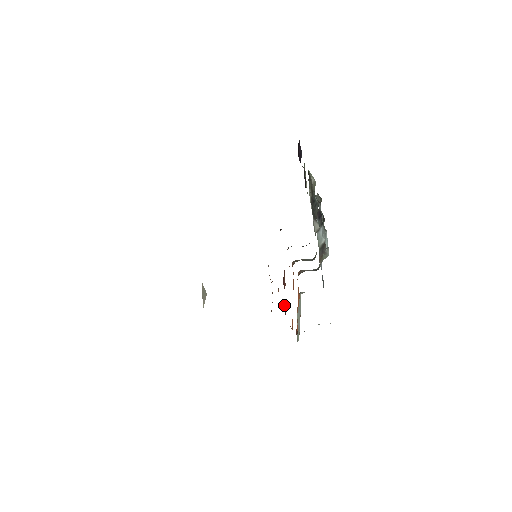
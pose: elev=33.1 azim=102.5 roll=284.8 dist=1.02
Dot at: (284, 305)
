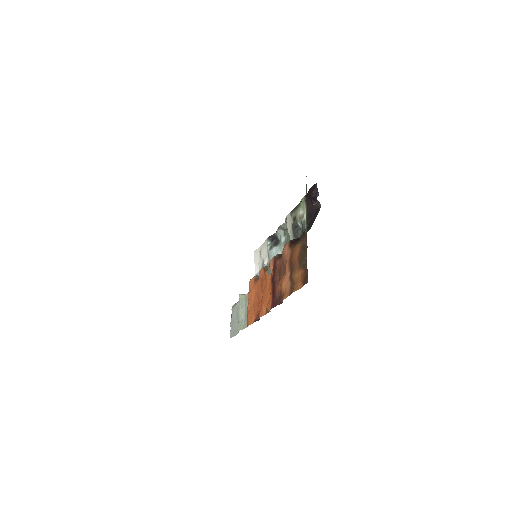
Dot at: (276, 293)
